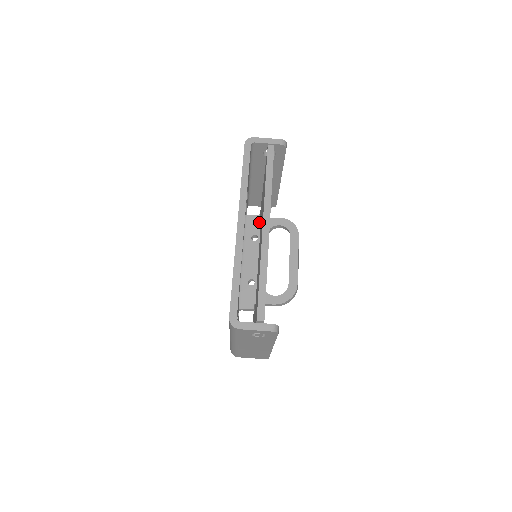
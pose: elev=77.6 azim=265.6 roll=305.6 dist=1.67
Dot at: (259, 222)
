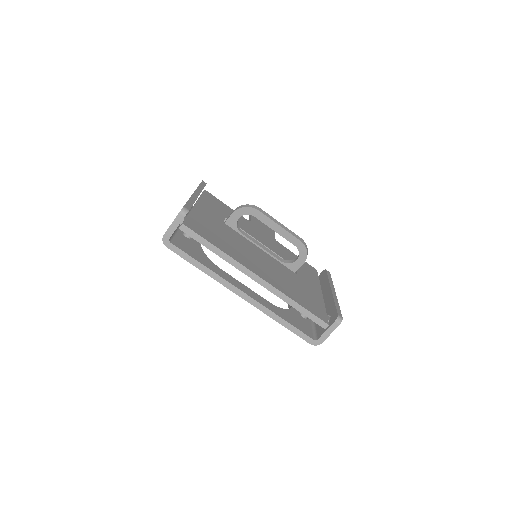
Dot at: occluded
